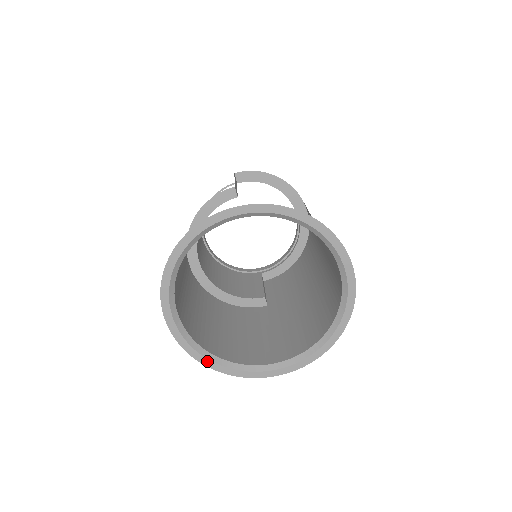
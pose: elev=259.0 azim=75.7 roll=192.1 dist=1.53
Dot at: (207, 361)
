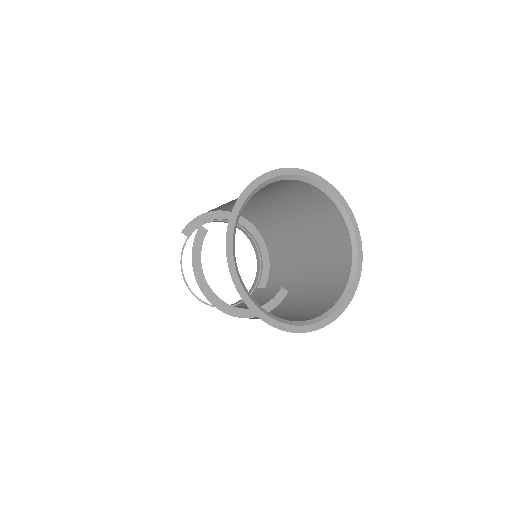
Dot at: (309, 327)
